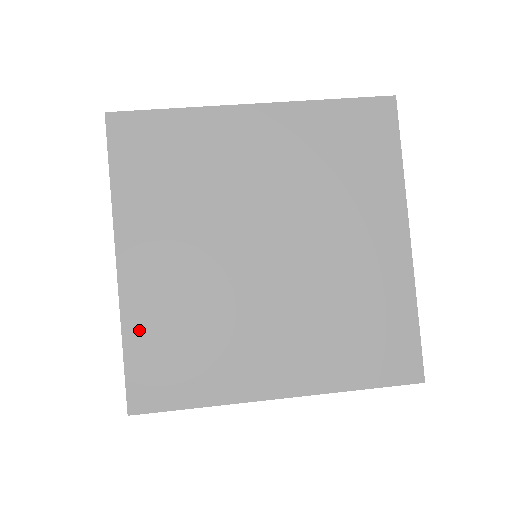
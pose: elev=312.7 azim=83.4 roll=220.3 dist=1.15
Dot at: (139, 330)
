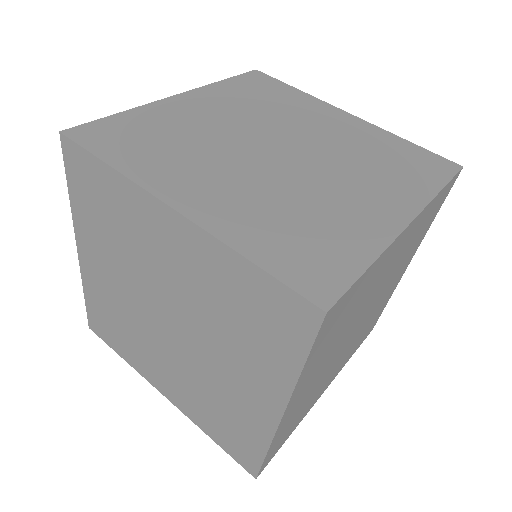
Dot at: (140, 116)
